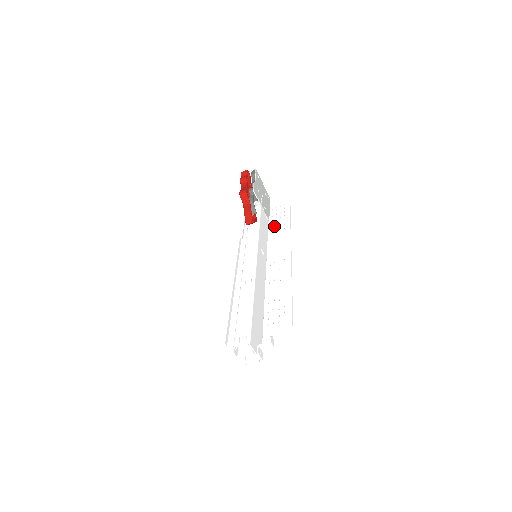
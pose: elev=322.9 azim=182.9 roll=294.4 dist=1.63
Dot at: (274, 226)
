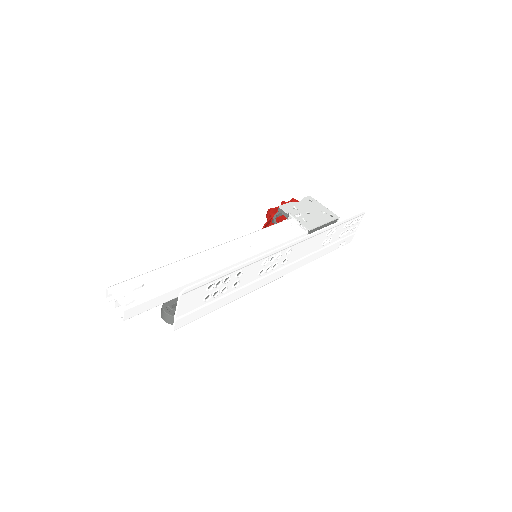
Dot at: occluded
